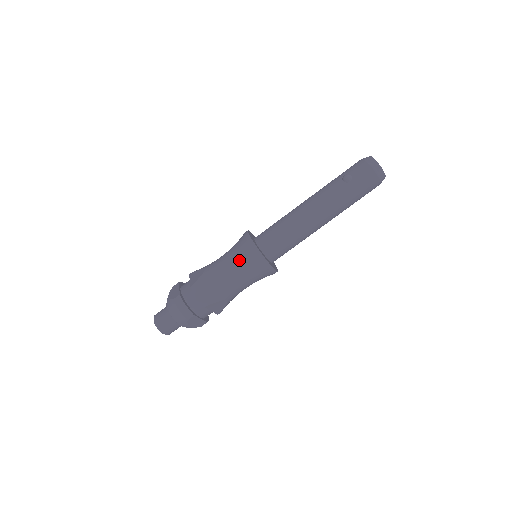
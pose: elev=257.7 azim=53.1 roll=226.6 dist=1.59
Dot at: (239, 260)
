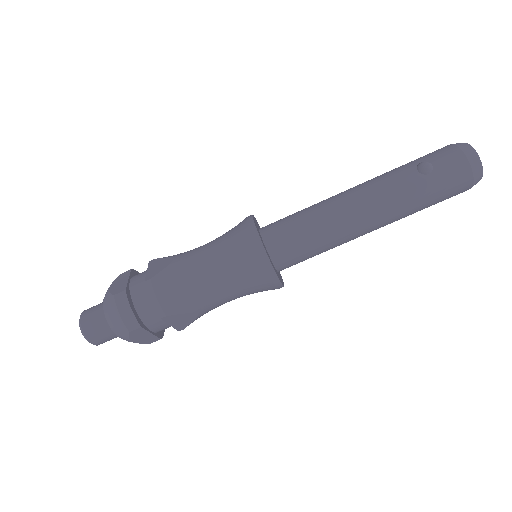
Dot at: (230, 257)
